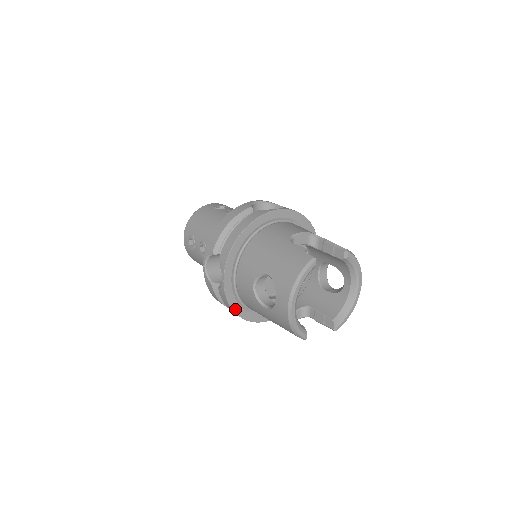
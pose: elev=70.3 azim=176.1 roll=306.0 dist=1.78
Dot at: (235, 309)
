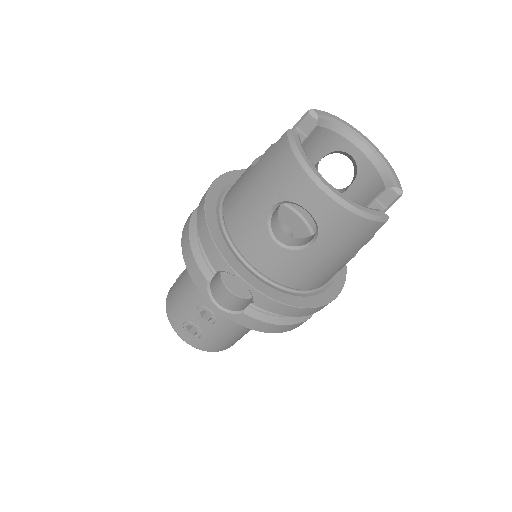
Dot at: (295, 304)
